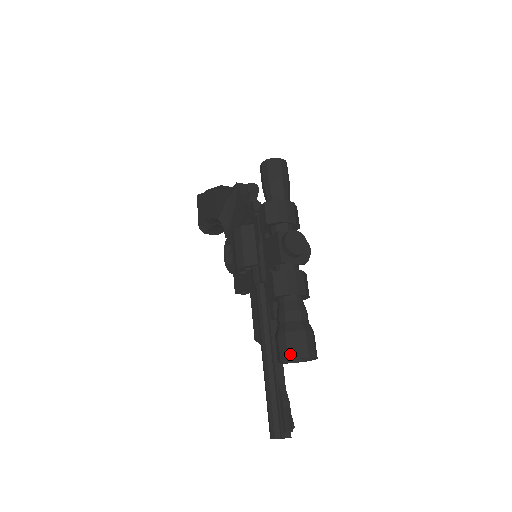
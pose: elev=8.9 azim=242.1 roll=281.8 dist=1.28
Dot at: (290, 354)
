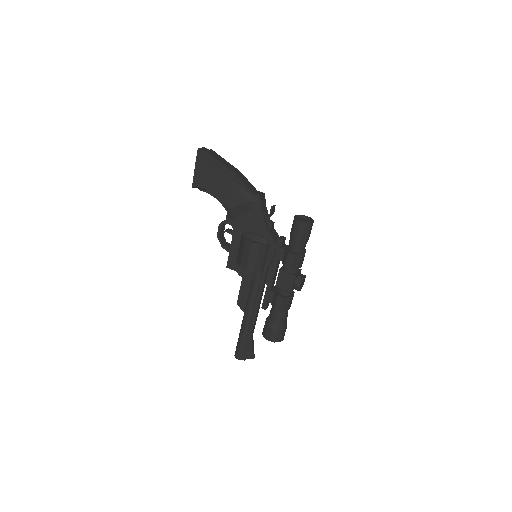
Dot at: (277, 340)
